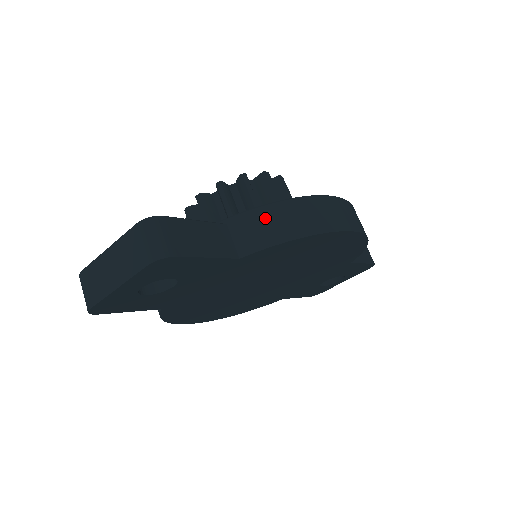
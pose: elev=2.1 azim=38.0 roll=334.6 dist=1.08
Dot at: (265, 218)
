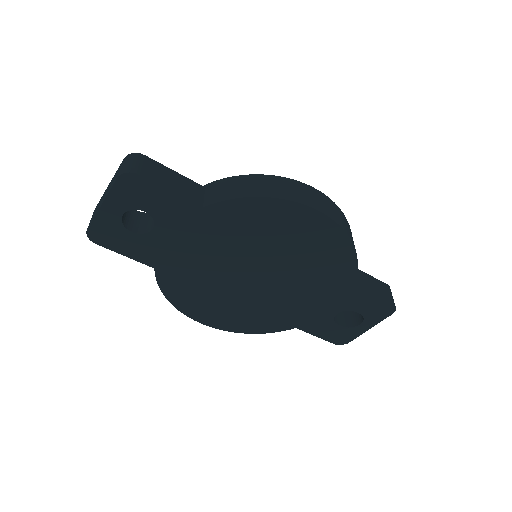
Dot at: (234, 183)
